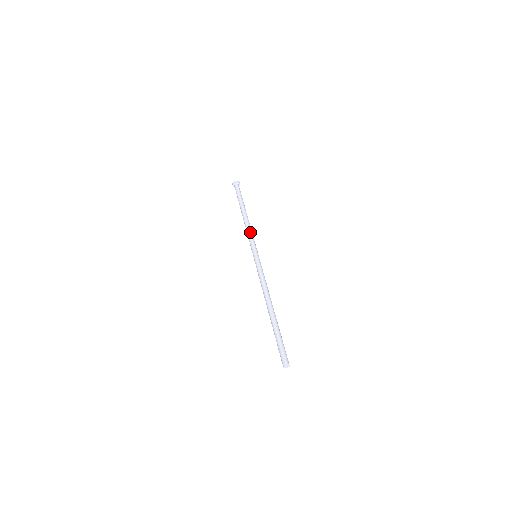
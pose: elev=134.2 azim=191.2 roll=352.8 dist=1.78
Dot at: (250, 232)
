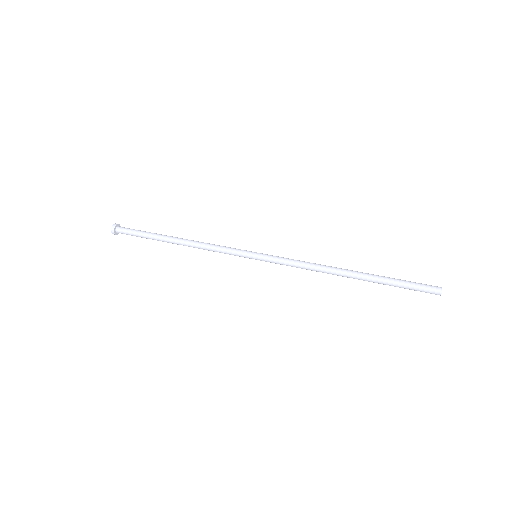
Dot at: occluded
